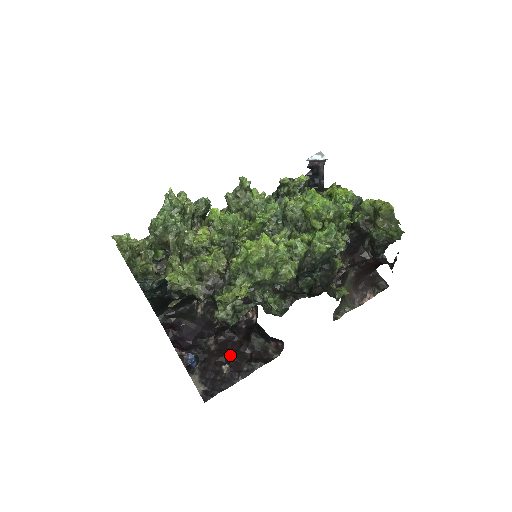
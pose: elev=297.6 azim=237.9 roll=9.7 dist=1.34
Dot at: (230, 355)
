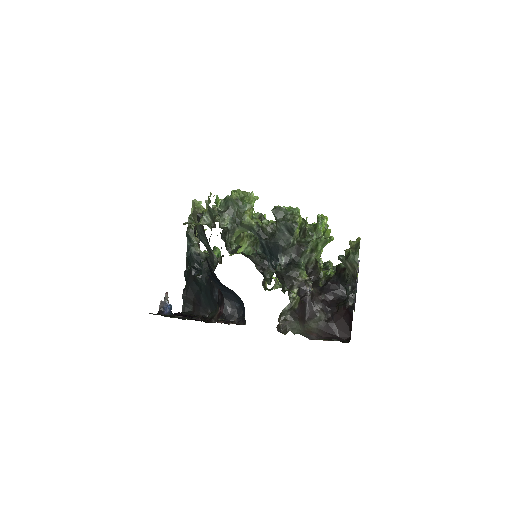
Dot at: occluded
